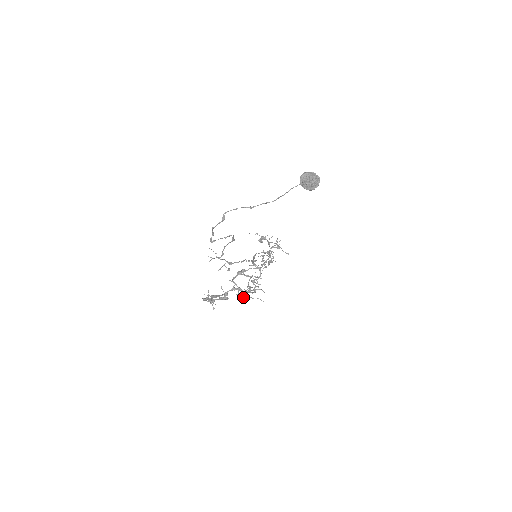
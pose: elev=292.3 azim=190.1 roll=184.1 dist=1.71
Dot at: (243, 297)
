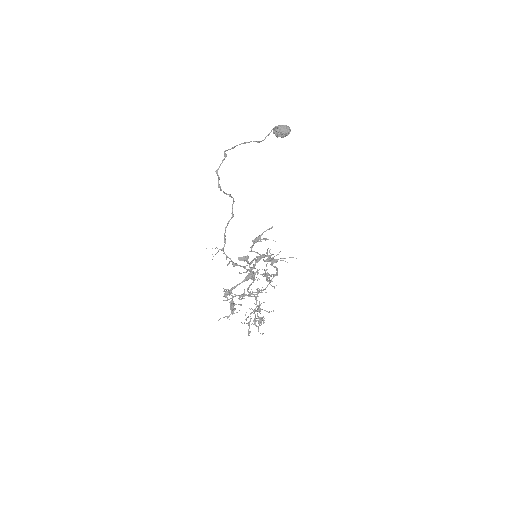
Dot at: occluded
